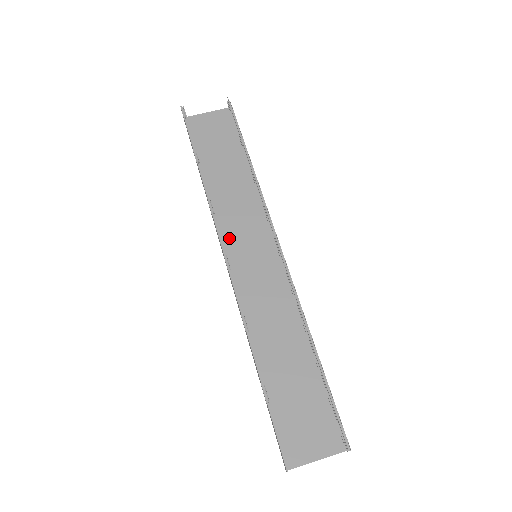
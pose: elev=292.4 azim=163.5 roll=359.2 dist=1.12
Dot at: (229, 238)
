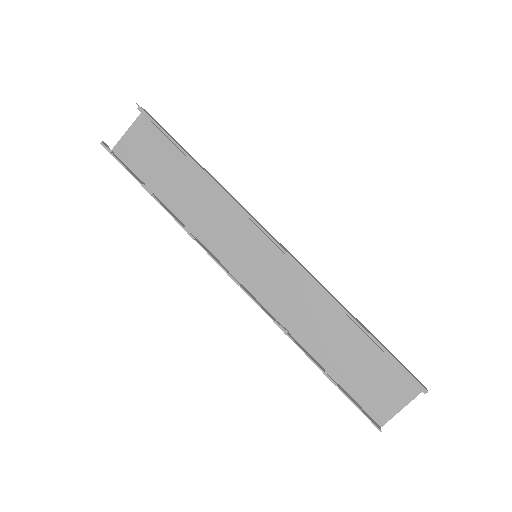
Dot at: (223, 251)
